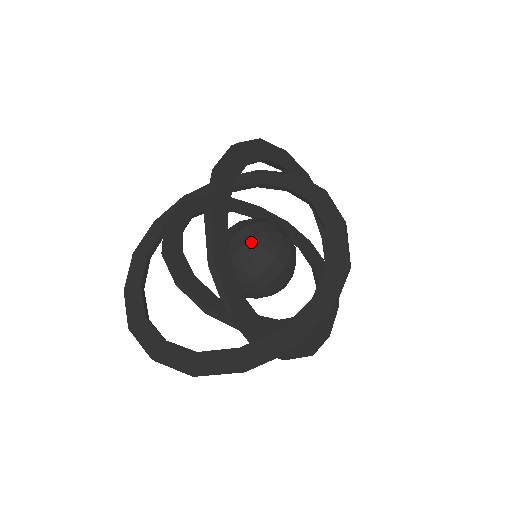
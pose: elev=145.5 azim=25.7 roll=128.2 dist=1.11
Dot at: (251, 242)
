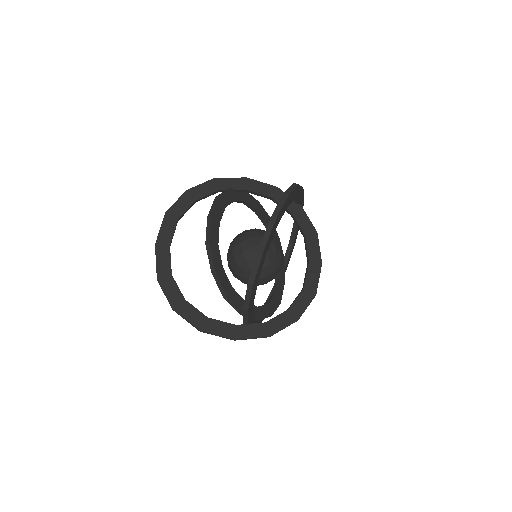
Dot at: (265, 258)
